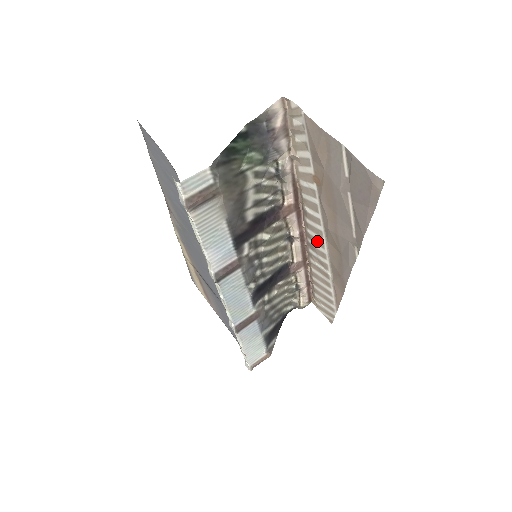
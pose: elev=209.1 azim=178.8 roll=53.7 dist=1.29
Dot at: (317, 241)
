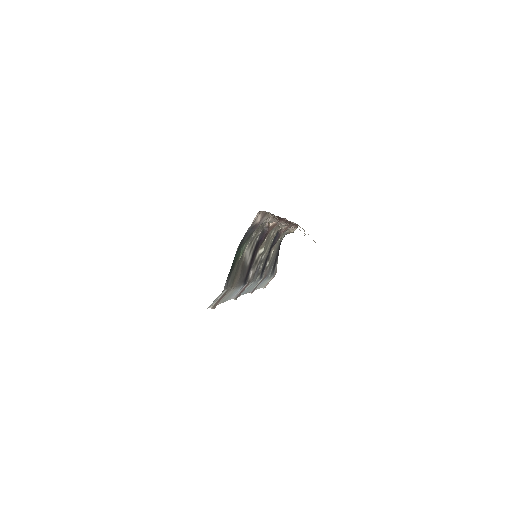
Dot at: occluded
